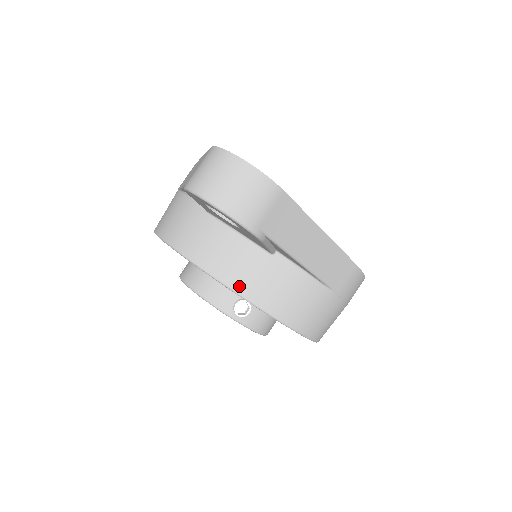
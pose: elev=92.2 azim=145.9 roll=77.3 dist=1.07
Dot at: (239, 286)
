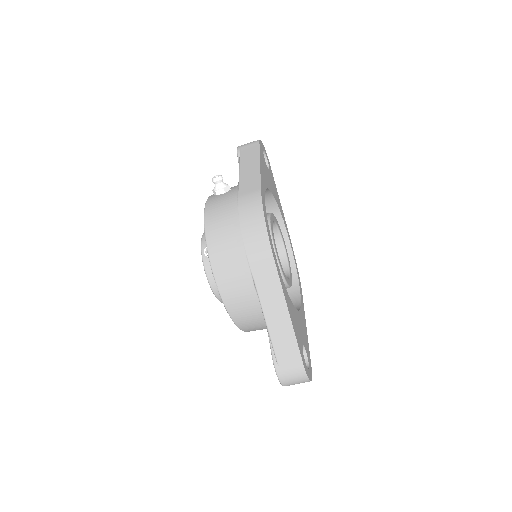
Dot at: occluded
